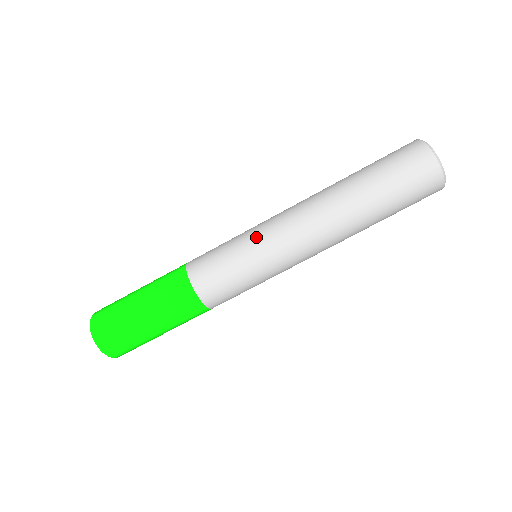
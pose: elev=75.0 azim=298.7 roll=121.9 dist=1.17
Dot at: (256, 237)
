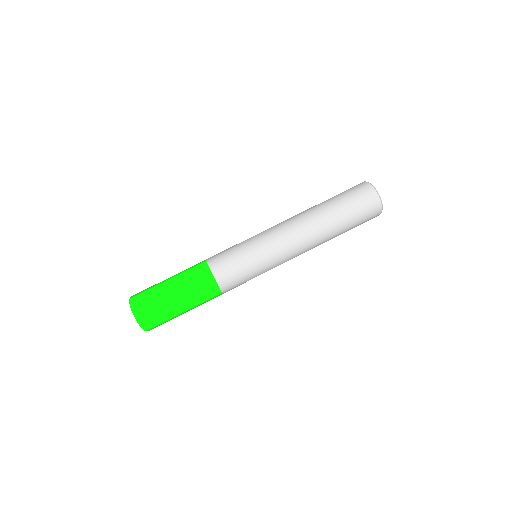
Dot at: (258, 239)
